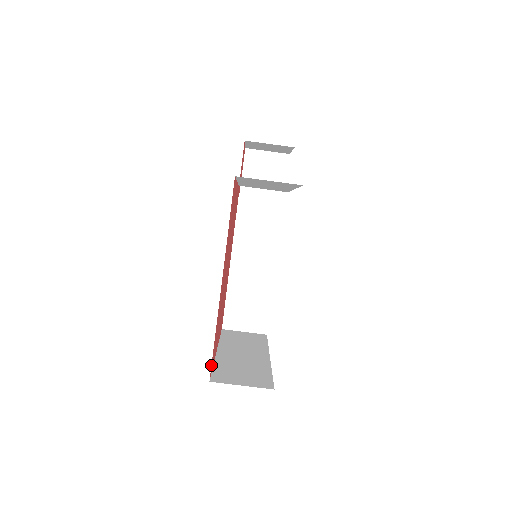
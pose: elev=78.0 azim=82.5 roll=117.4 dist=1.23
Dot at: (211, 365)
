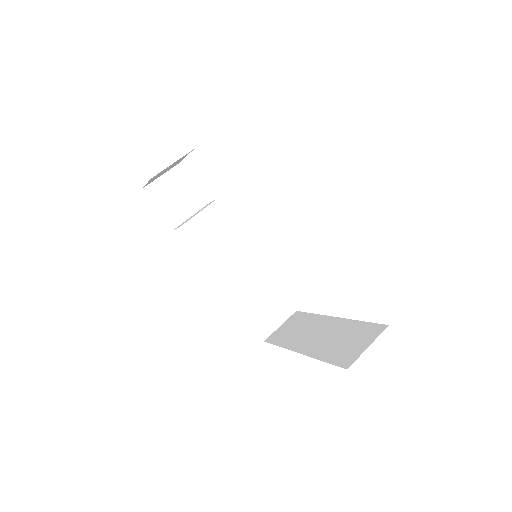
Dot at: occluded
